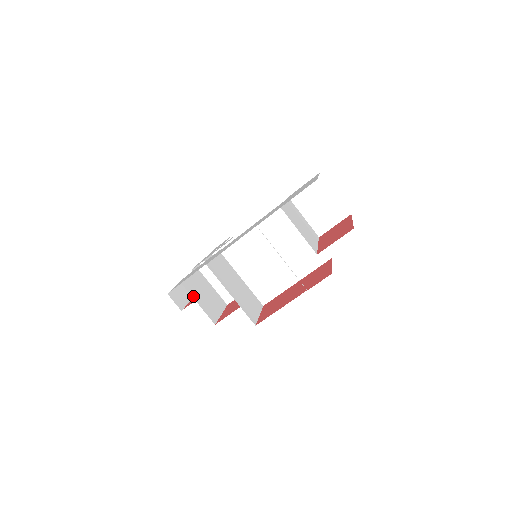
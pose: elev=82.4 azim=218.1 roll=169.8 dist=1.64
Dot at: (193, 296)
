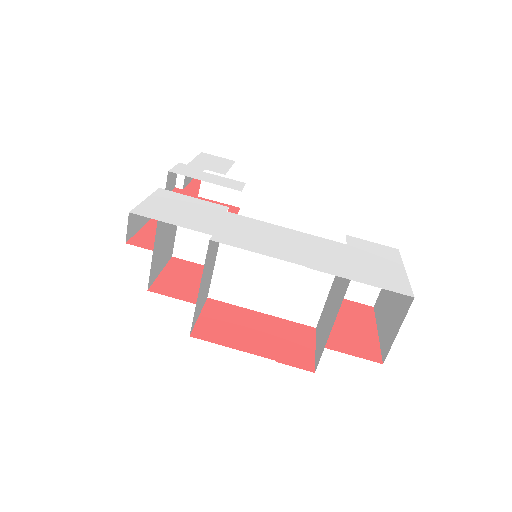
Dot at: (155, 243)
